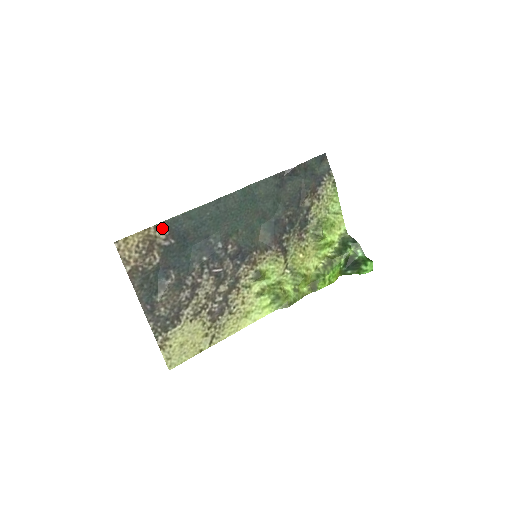
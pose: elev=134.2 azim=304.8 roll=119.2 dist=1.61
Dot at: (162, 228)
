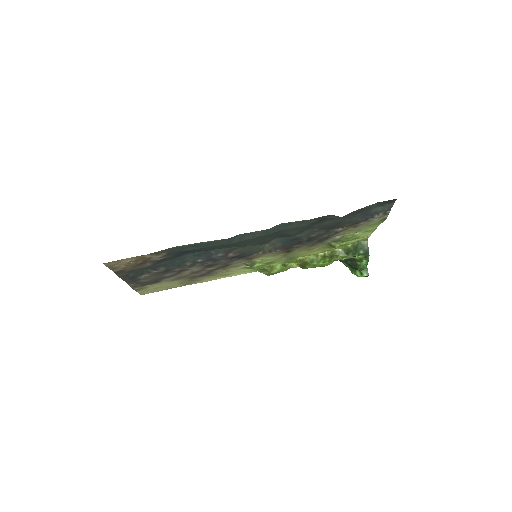
Dot at: (160, 253)
